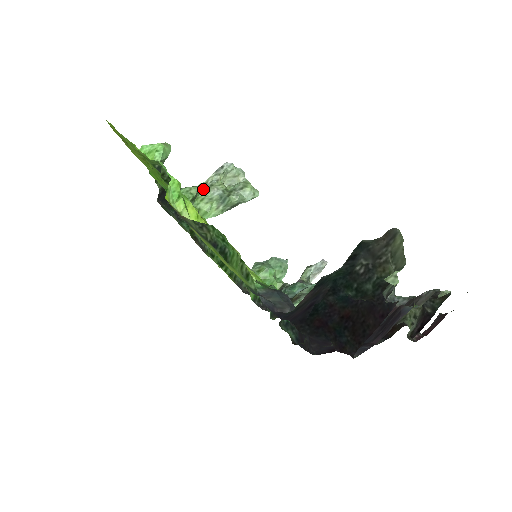
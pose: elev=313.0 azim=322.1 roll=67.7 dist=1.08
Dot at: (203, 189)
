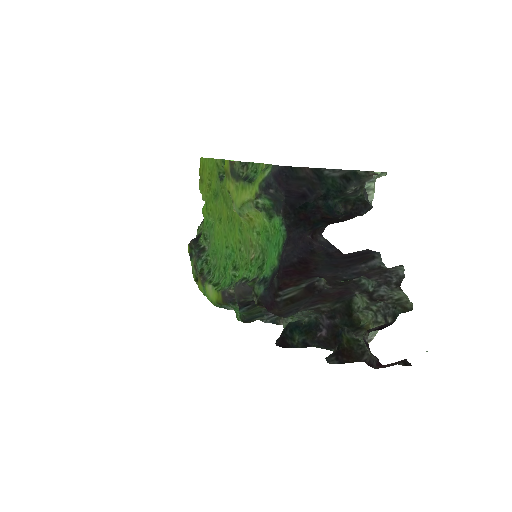
Dot at: occluded
